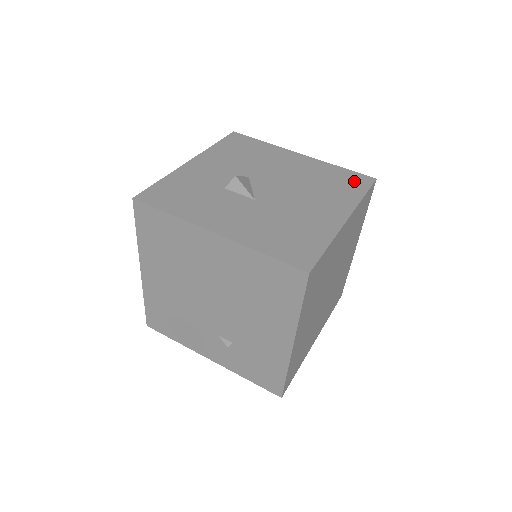
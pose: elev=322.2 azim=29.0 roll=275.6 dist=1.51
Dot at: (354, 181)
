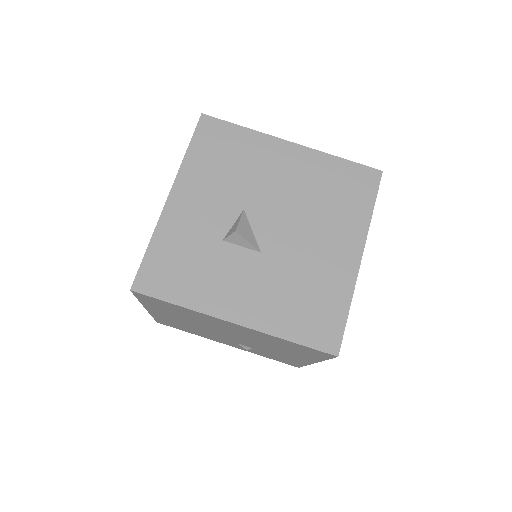
Dot at: (359, 183)
